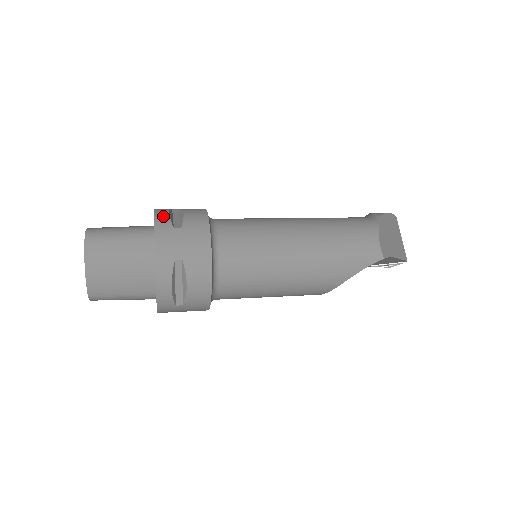
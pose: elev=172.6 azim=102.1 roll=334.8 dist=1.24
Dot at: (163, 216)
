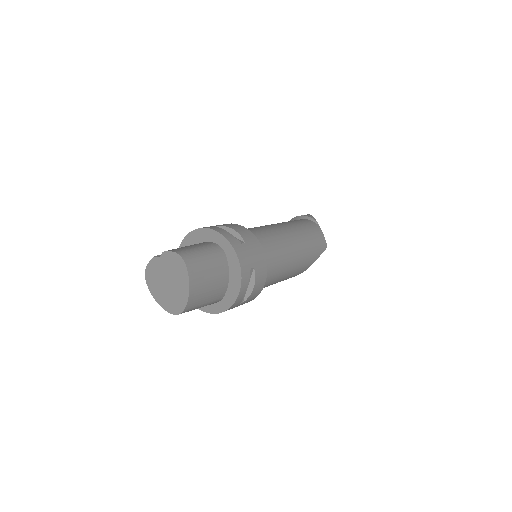
Dot at: (227, 234)
